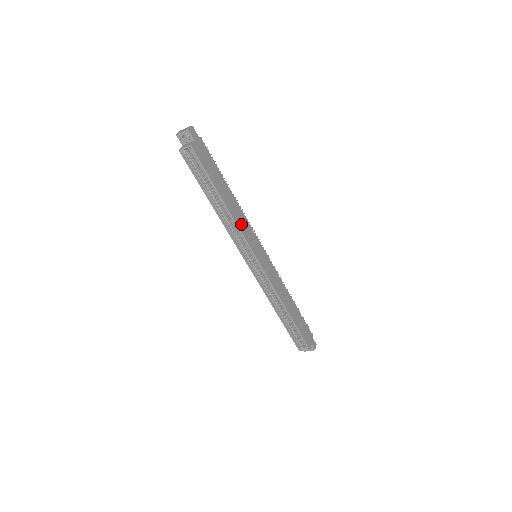
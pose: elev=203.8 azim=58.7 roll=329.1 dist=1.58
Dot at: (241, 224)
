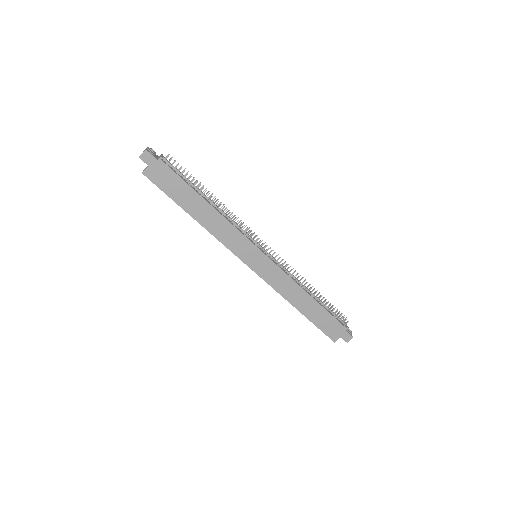
Dot at: (222, 234)
